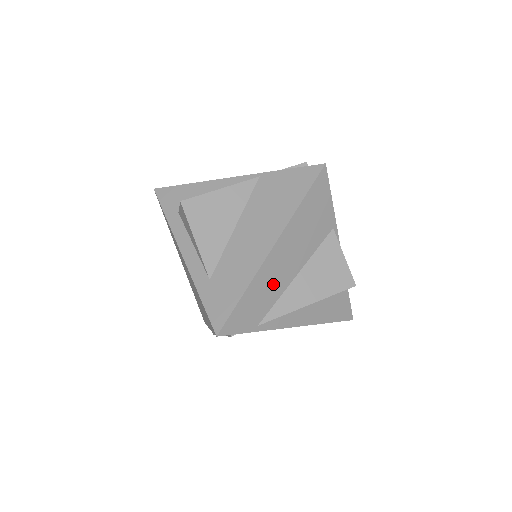
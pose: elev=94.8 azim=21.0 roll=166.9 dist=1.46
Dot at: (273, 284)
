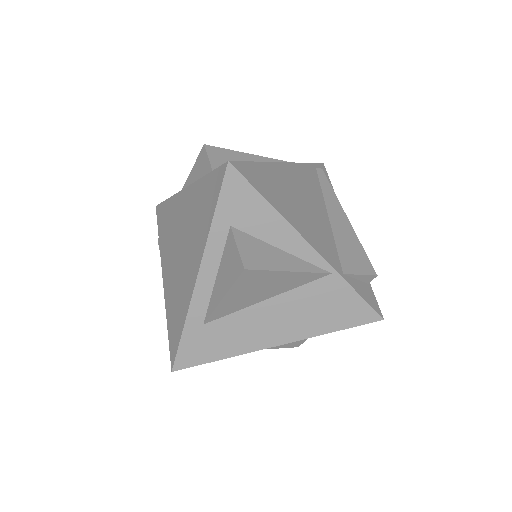
Dot at: occluded
